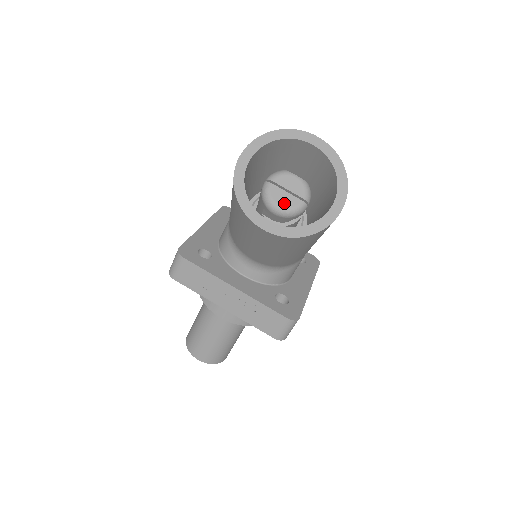
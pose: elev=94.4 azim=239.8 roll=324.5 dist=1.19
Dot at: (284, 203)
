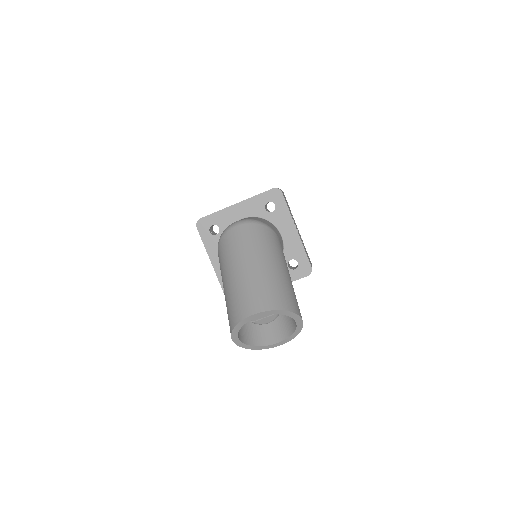
Dot at: (269, 321)
